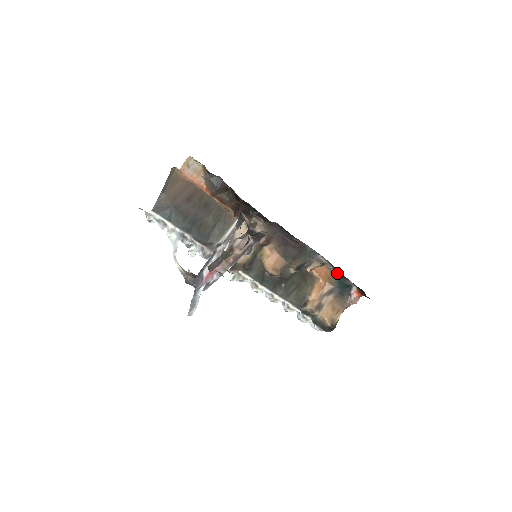
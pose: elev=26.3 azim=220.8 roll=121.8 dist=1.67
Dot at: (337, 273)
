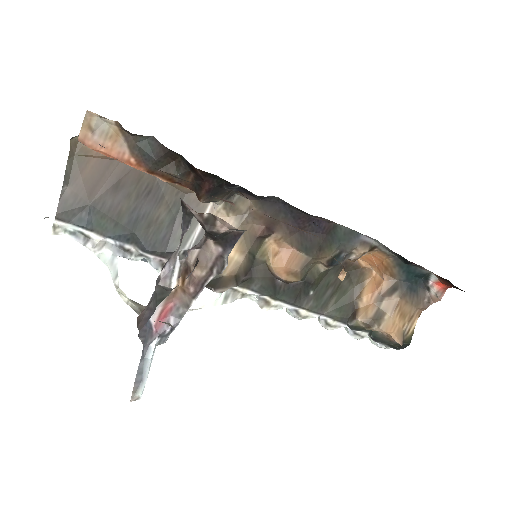
Dot at: (399, 258)
